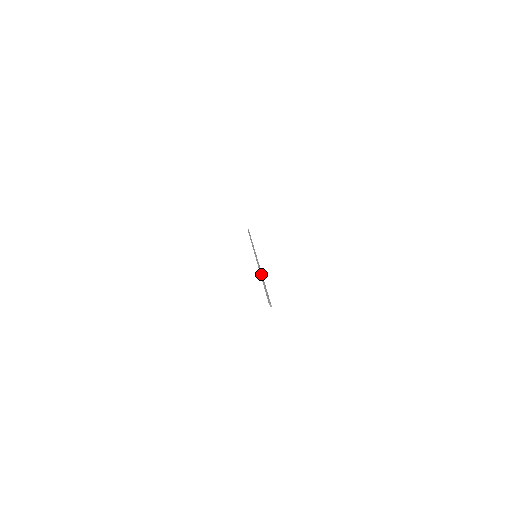
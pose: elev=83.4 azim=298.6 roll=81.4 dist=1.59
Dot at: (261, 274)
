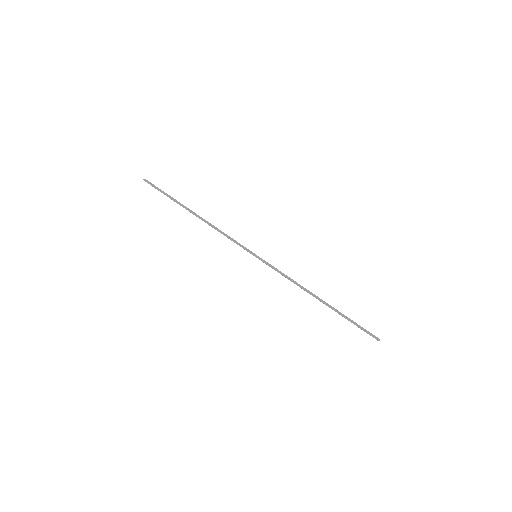
Dot at: occluded
